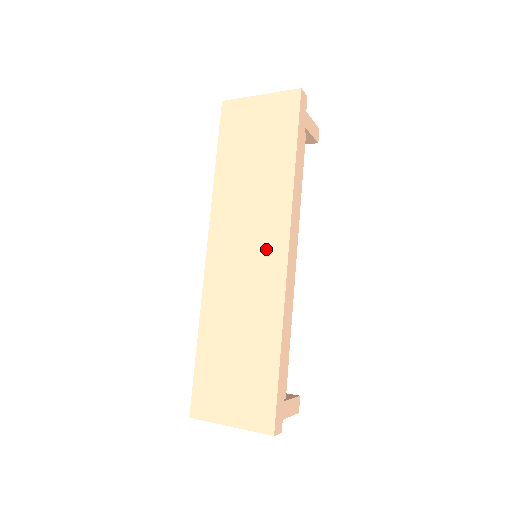
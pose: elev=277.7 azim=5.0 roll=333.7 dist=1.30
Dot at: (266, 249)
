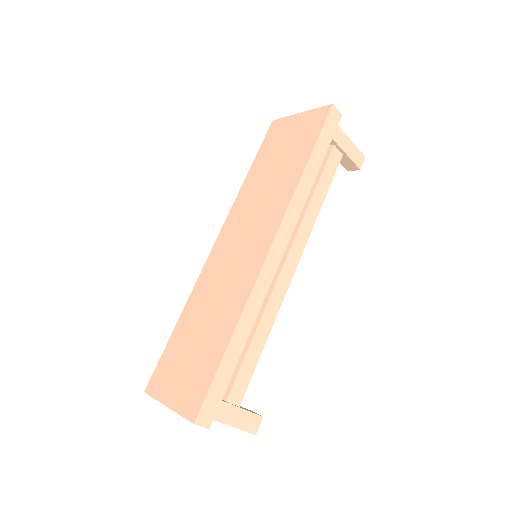
Dot at: (256, 242)
